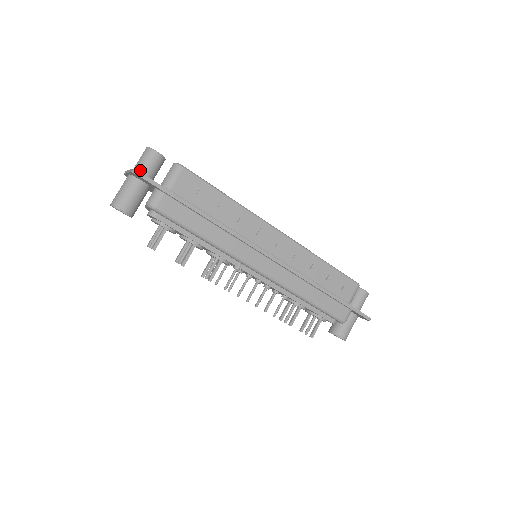
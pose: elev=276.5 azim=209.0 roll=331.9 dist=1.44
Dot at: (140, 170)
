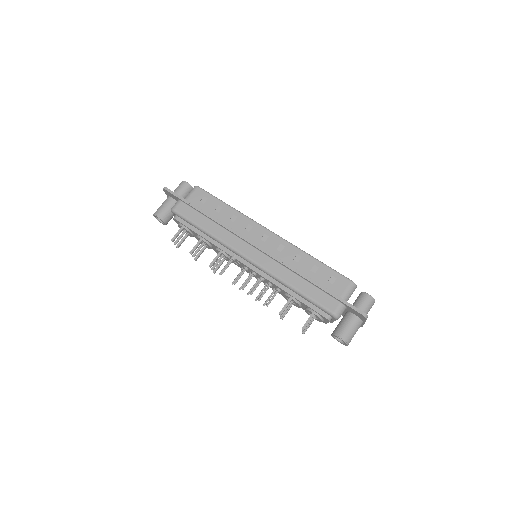
Dot at: occluded
